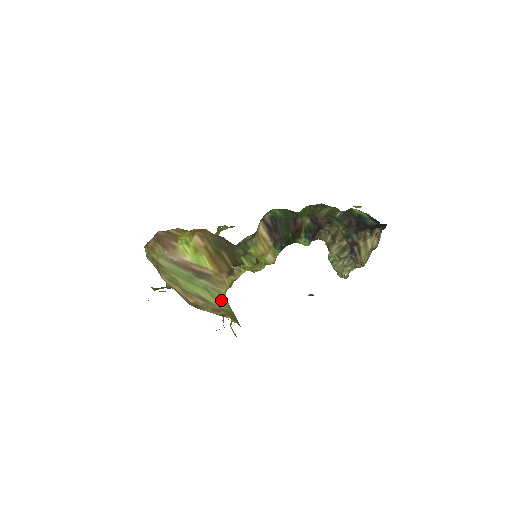
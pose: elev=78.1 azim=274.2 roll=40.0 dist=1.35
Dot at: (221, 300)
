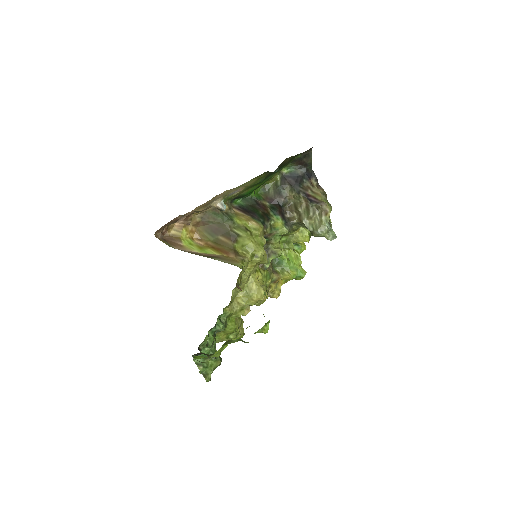
Dot at: occluded
